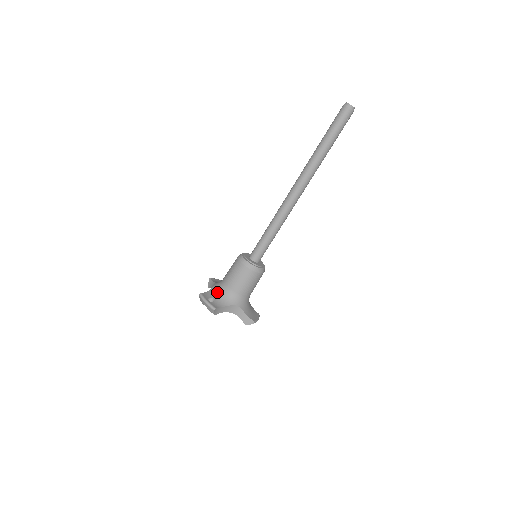
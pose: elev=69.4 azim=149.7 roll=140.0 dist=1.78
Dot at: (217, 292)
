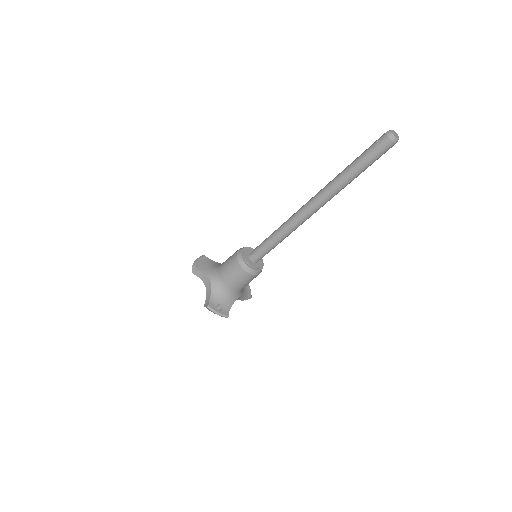
Dot at: (220, 295)
